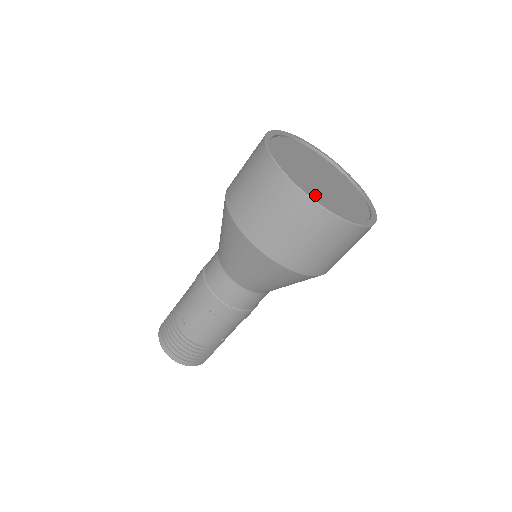
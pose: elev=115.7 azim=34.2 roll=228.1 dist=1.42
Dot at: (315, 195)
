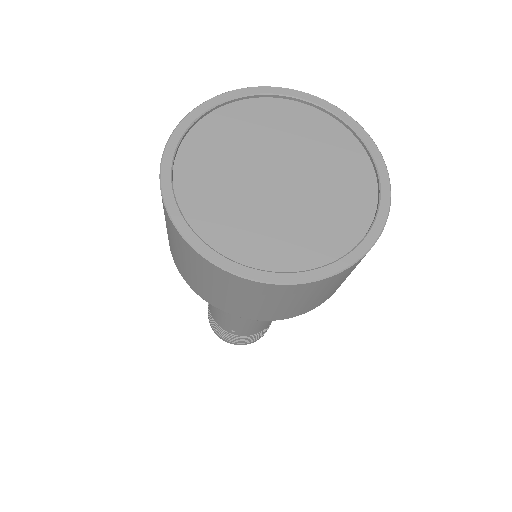
Dot at: (301, 252)
